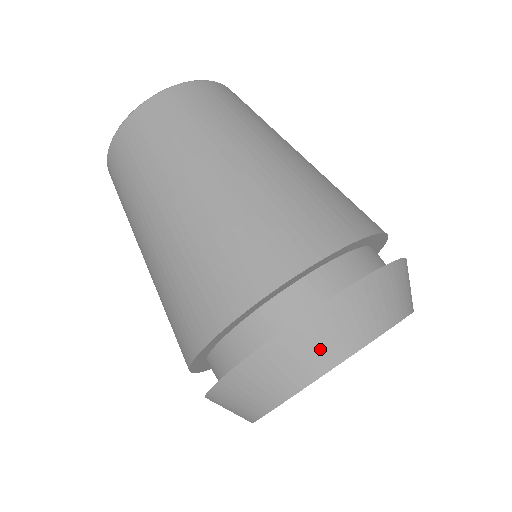
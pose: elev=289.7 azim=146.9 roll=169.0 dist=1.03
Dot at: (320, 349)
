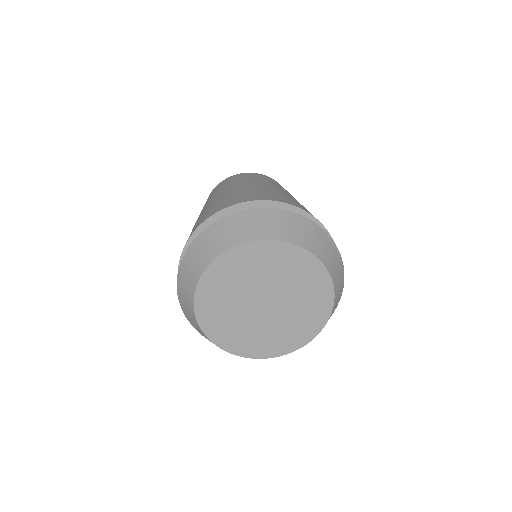
Dot at: (194, 267)
